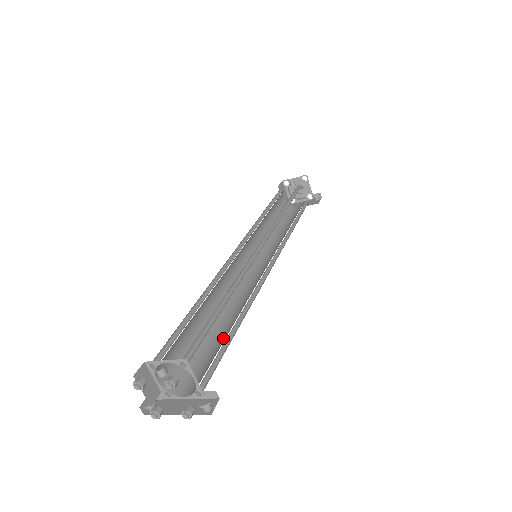
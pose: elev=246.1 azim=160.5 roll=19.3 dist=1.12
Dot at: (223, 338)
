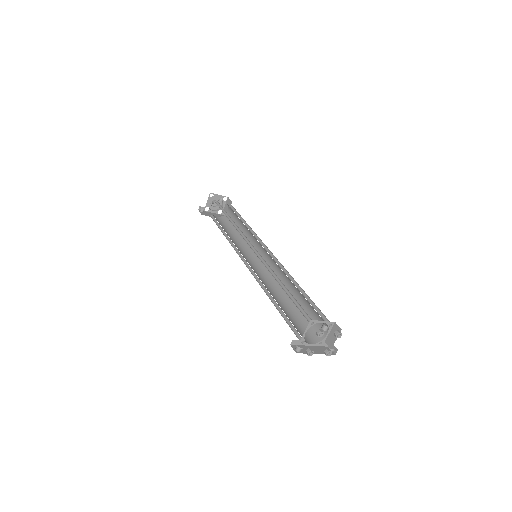
Dot at: (291, 311)
